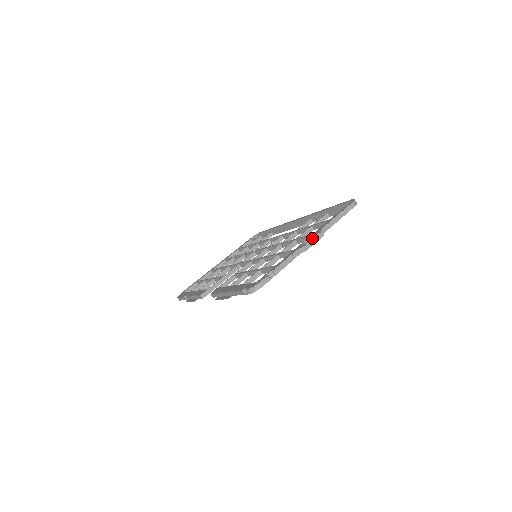
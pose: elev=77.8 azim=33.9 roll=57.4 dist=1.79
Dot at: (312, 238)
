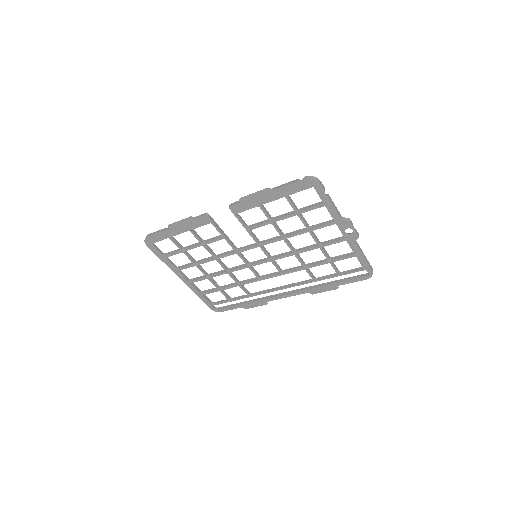
Dot at: (348, 233)
